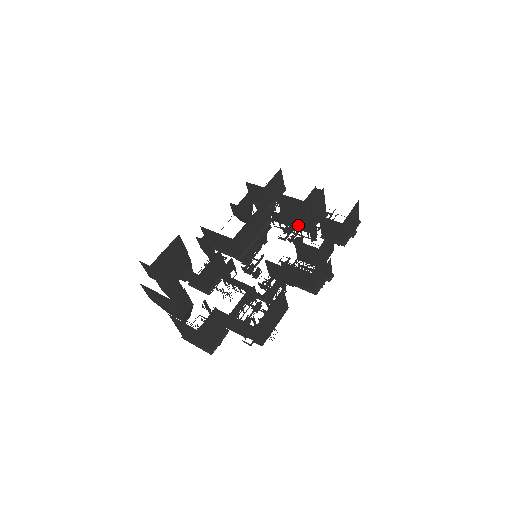
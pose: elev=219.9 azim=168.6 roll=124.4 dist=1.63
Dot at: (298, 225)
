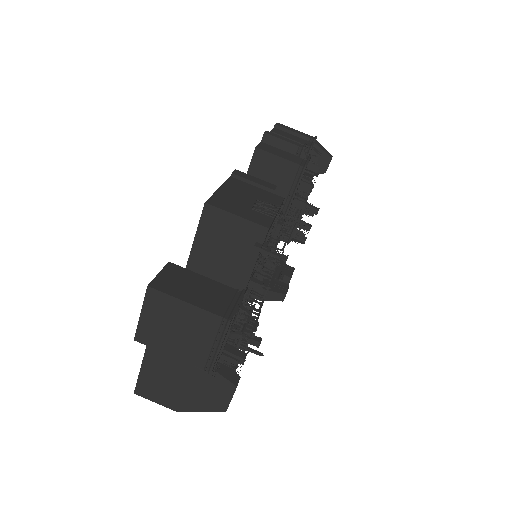
Dot at: occluded
